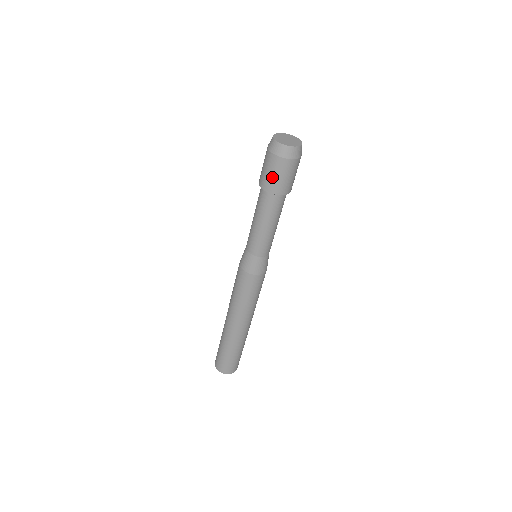
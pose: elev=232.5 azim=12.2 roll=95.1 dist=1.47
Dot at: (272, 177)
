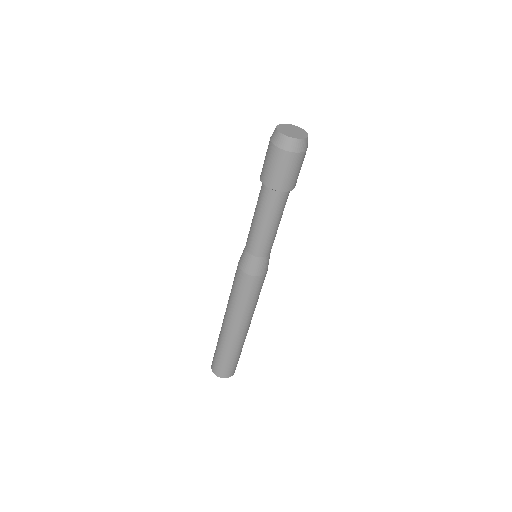
Dot at: (288, 175)
